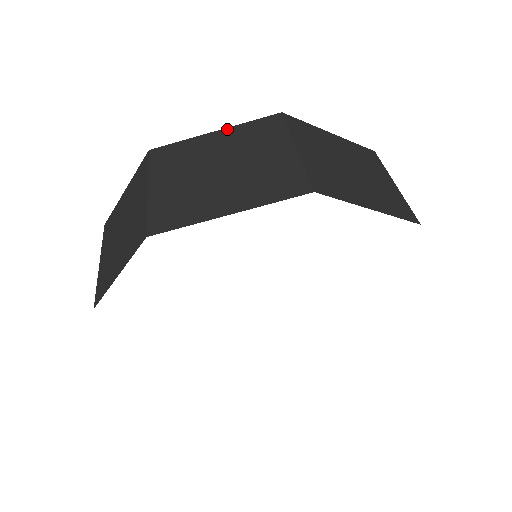
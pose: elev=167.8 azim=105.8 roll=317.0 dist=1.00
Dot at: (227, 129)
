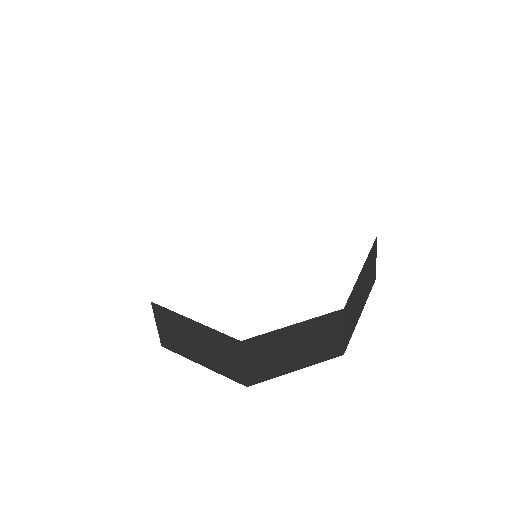
Dot at: (303, 323)
